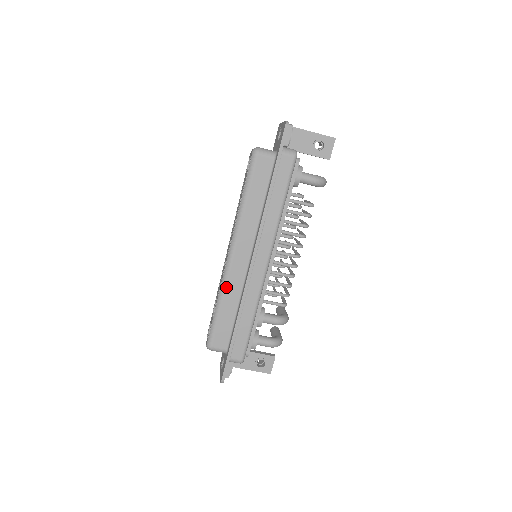
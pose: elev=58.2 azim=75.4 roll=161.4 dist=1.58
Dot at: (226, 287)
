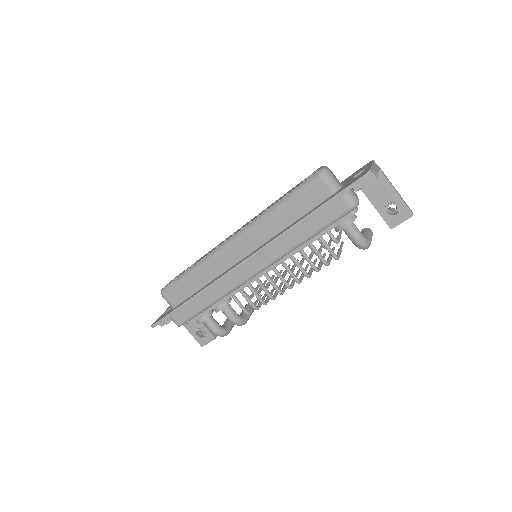
Dot at: (208, 262)
